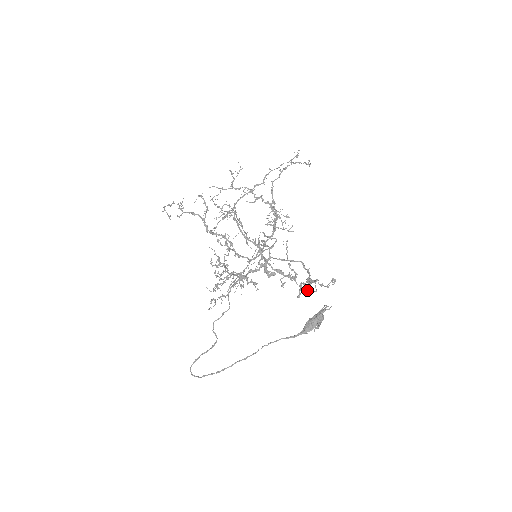
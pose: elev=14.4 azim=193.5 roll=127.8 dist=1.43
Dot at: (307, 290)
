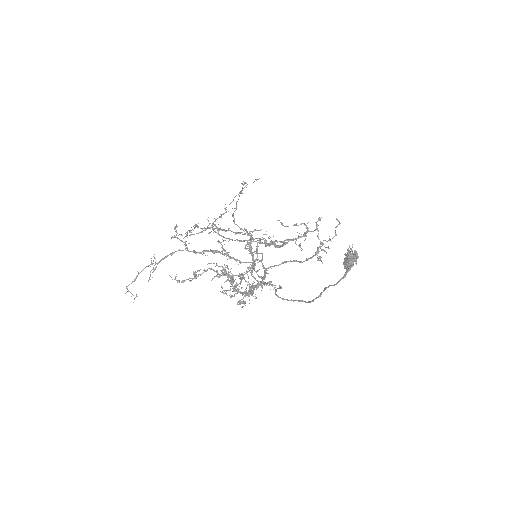
Dot at: (320, 258)
